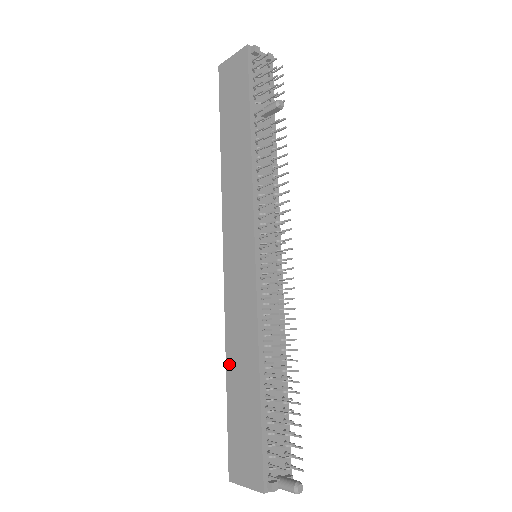
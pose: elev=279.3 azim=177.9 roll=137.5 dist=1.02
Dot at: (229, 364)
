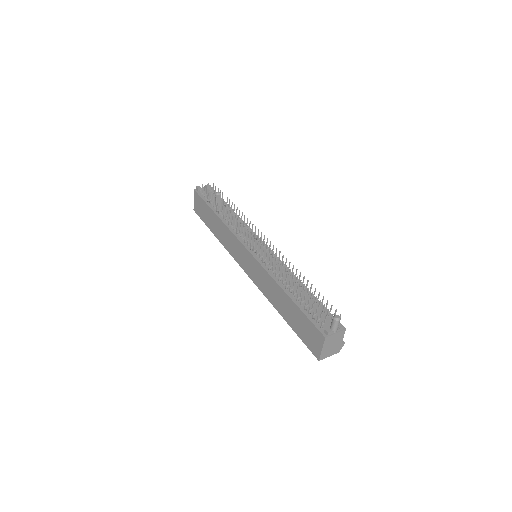
Dot at: (278, 309)
